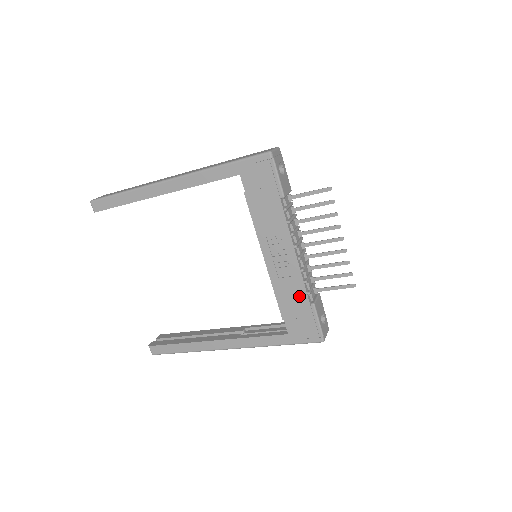
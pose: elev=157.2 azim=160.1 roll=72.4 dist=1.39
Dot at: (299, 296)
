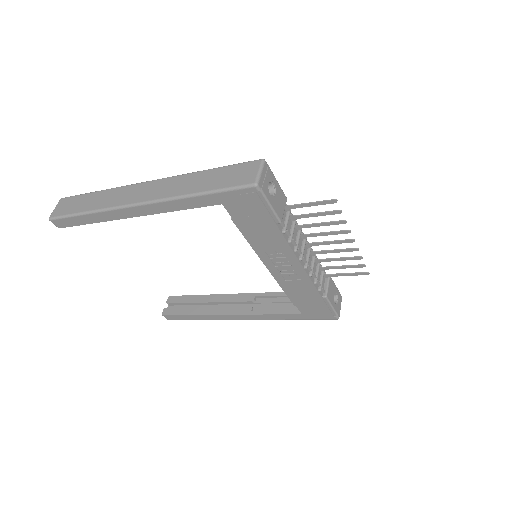
Dot at: (310, 293)
